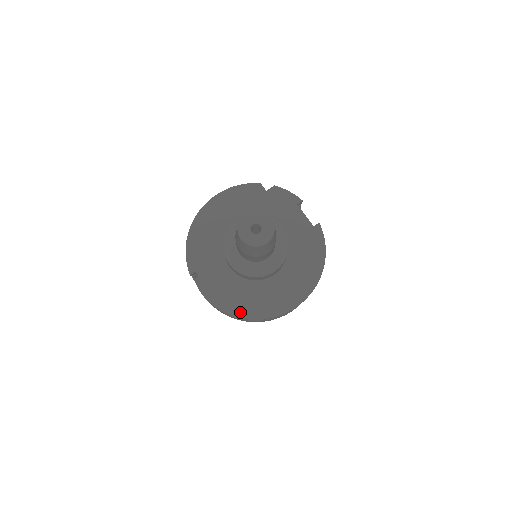
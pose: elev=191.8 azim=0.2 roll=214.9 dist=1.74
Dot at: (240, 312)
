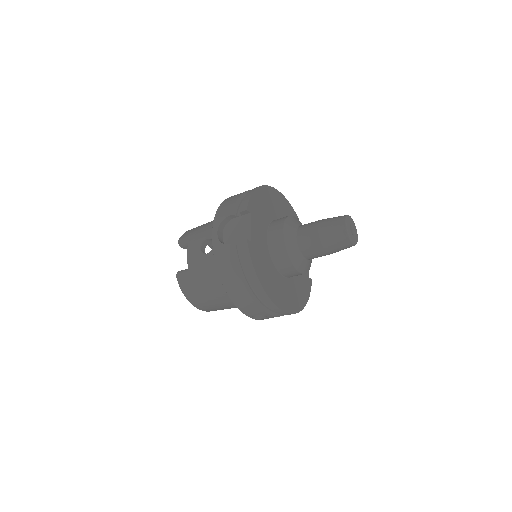
Dot at: (259, 272)
